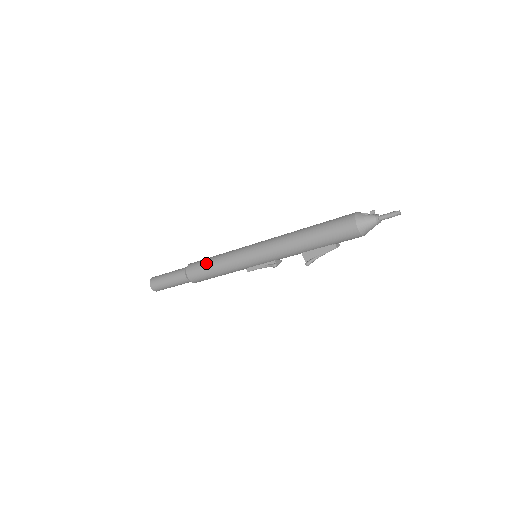
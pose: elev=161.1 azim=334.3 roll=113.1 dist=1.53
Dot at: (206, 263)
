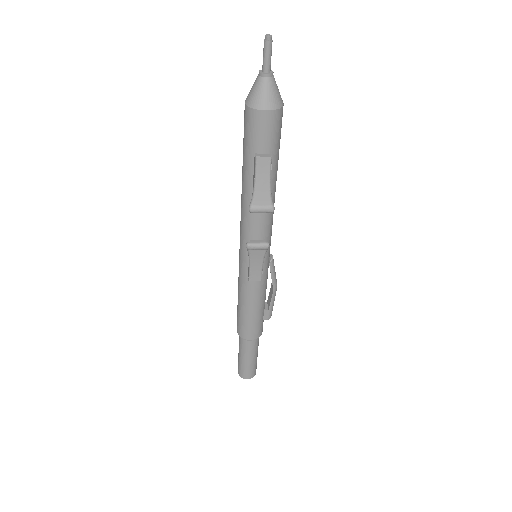
Dot at: occluded
